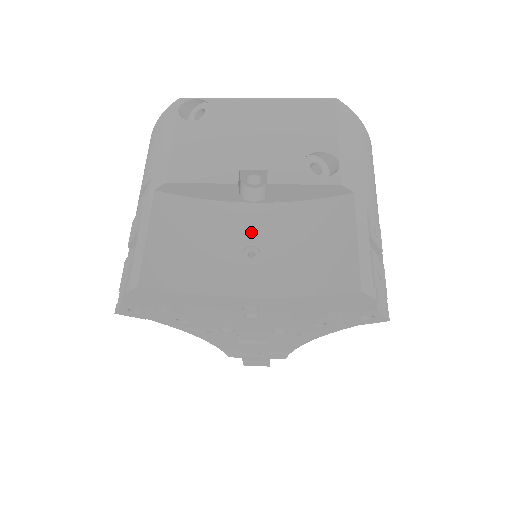
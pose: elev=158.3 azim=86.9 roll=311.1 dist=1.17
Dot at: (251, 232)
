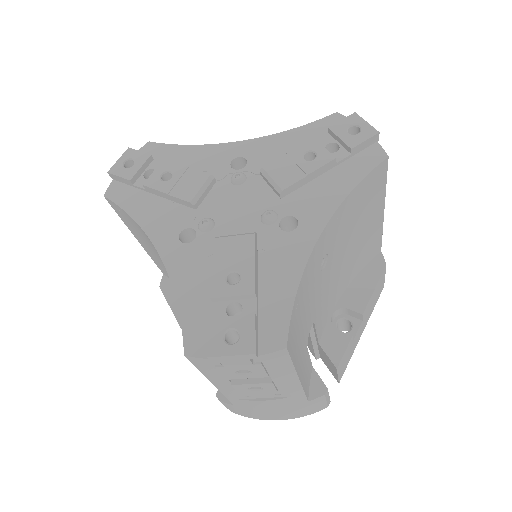
Dot at: occluded
